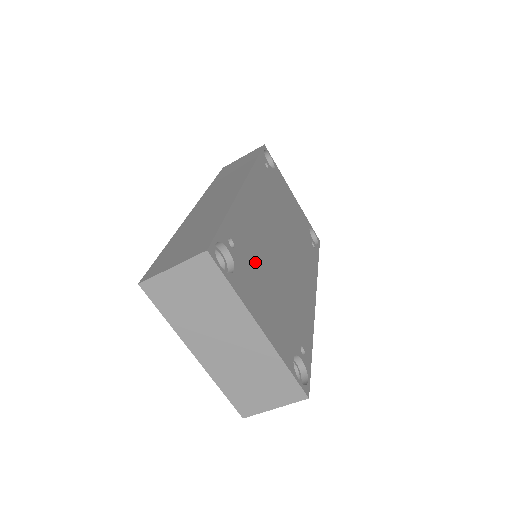
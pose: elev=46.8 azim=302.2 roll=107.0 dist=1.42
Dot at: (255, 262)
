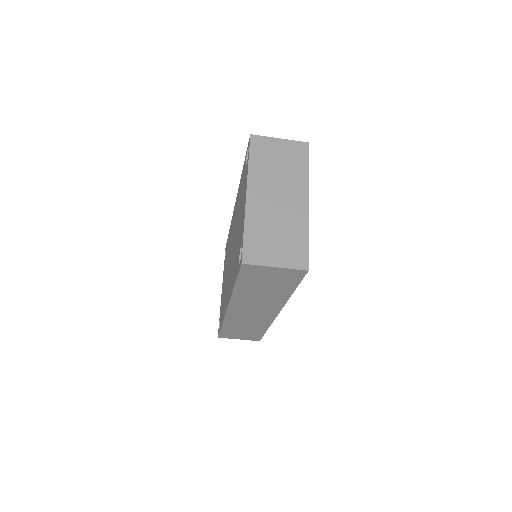
Dot at: occluded
